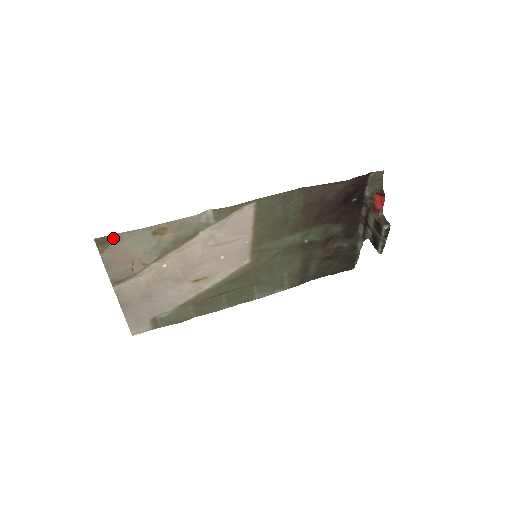
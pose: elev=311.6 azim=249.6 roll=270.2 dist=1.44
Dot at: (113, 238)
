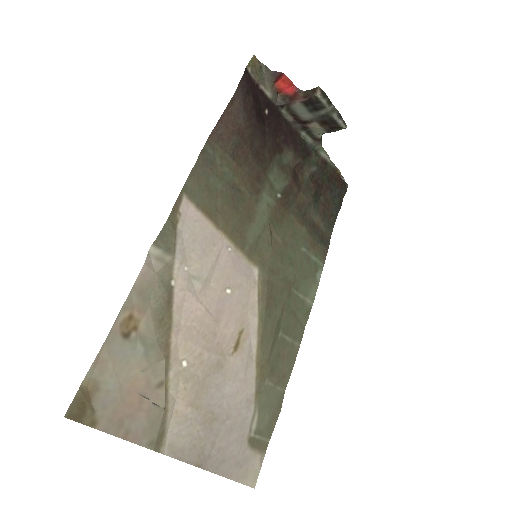
Dot at: (86, 392)
